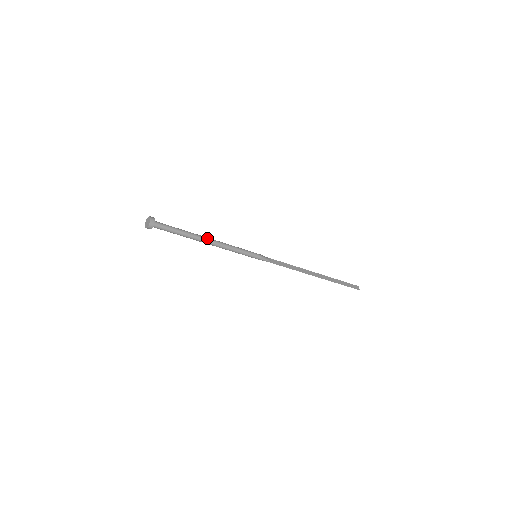
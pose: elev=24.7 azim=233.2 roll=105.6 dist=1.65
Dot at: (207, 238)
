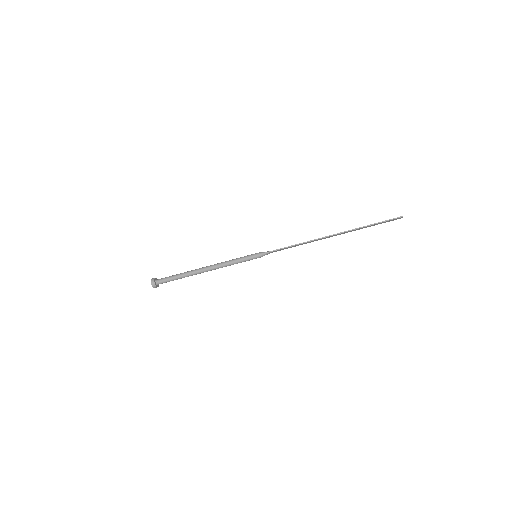
Dot at: (203, 268)
